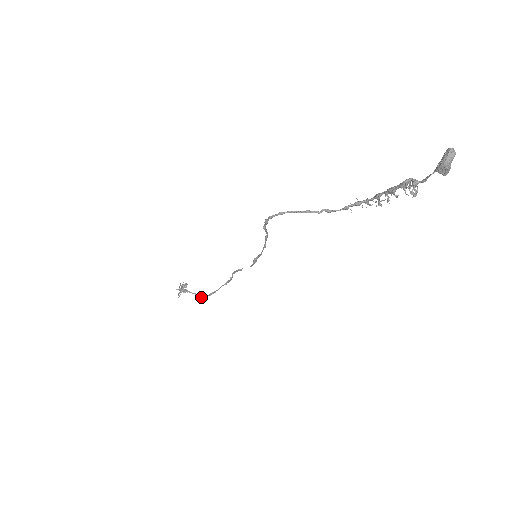
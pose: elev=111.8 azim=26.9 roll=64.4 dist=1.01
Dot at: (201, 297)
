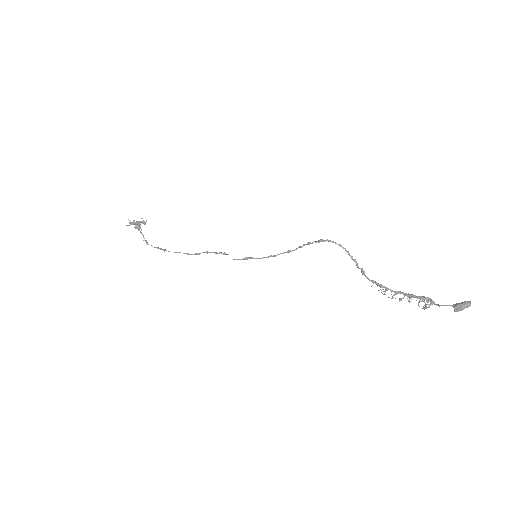
Dot at: (147, 243)
